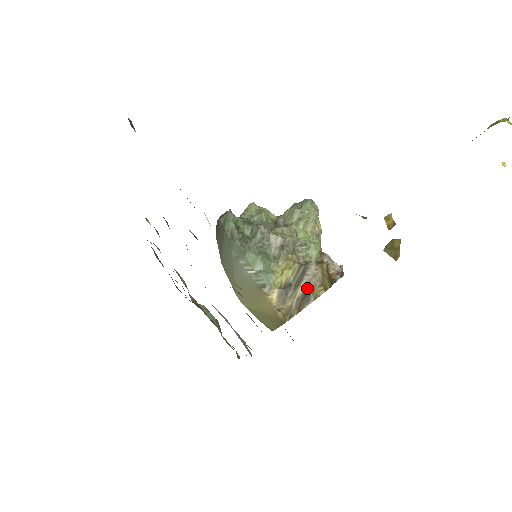
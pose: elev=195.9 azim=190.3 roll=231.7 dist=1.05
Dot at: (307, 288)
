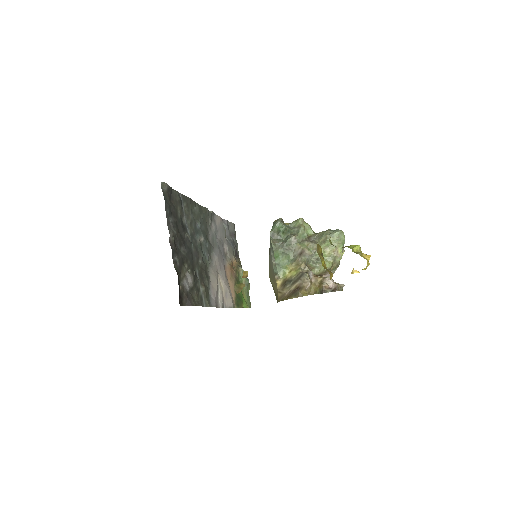
Dot at: (297, 288)
